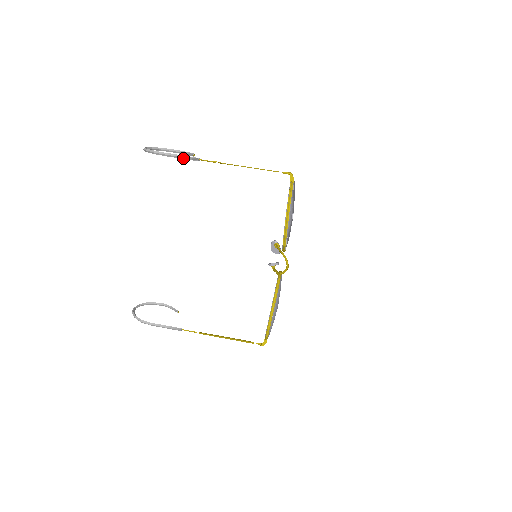
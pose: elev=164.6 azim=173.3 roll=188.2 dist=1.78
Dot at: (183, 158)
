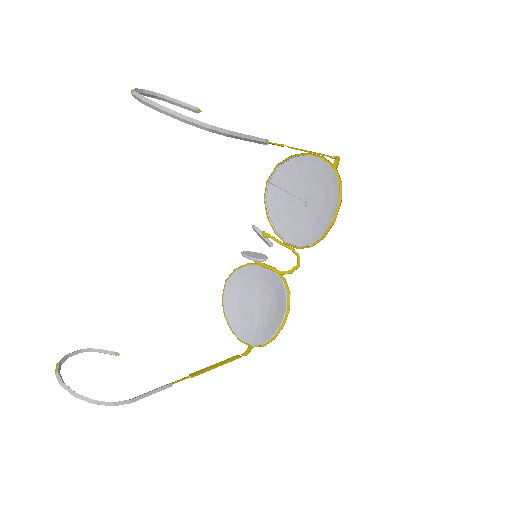
Dot at: (250, 140)
